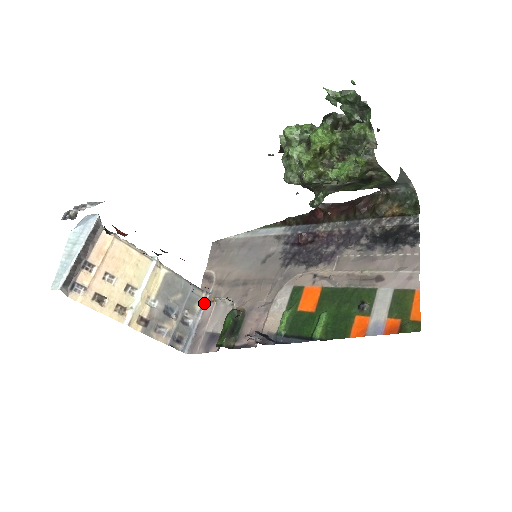
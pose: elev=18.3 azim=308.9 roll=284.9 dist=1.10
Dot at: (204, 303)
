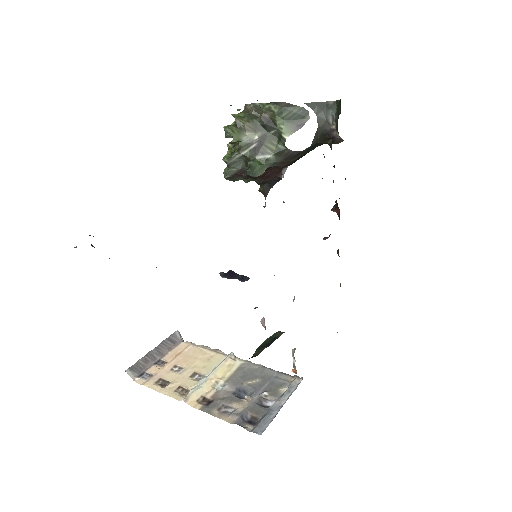
Dot at: (295, 387)
